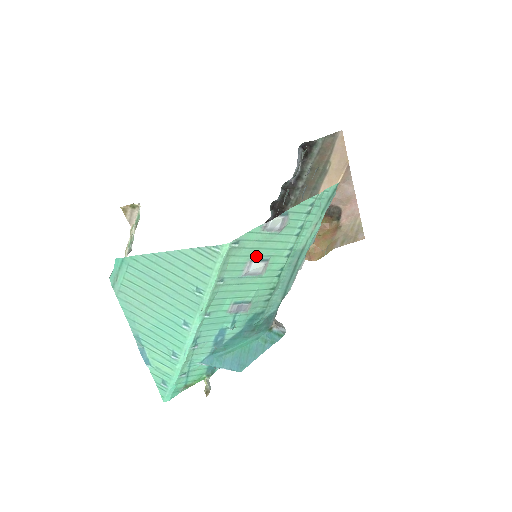
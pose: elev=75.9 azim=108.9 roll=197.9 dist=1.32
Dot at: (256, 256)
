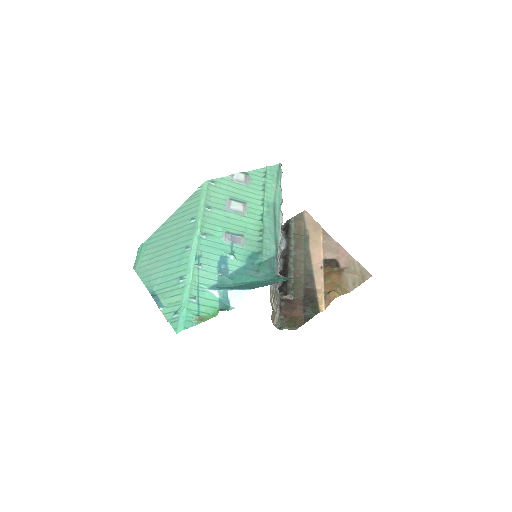
Dot at: (233, 198)
